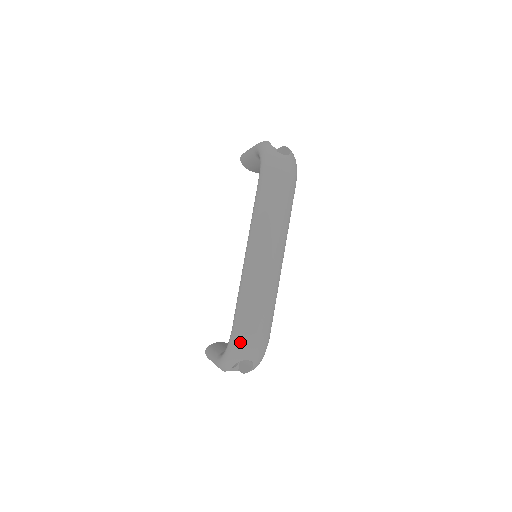
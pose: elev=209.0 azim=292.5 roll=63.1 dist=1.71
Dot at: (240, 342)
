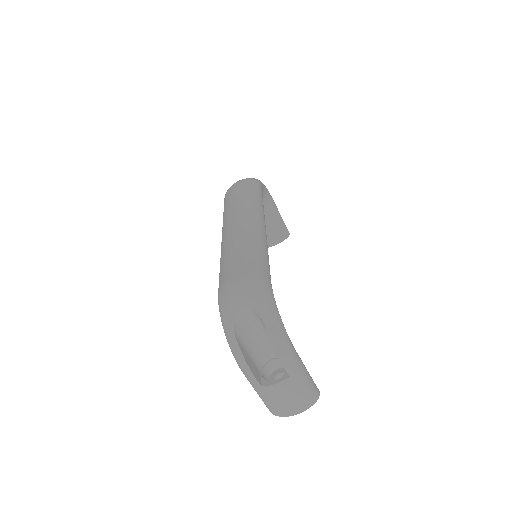
Dot at: (223, 295)
